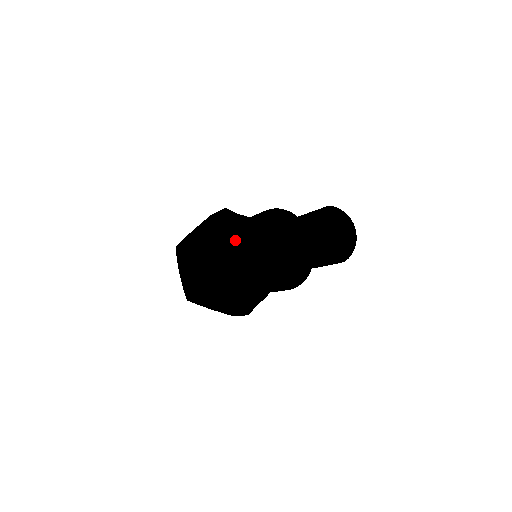
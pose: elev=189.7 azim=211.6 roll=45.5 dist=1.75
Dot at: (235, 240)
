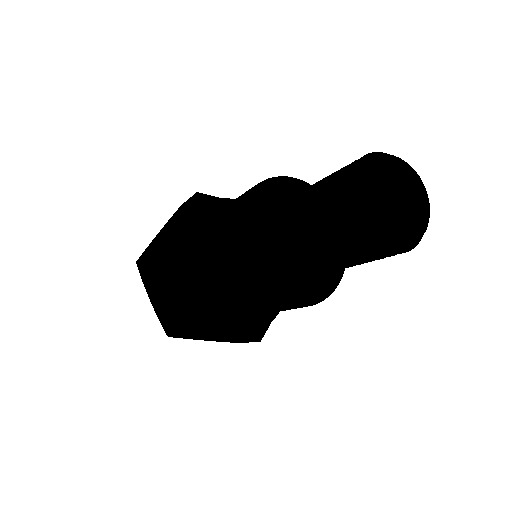
Dot at: (218, 240)
